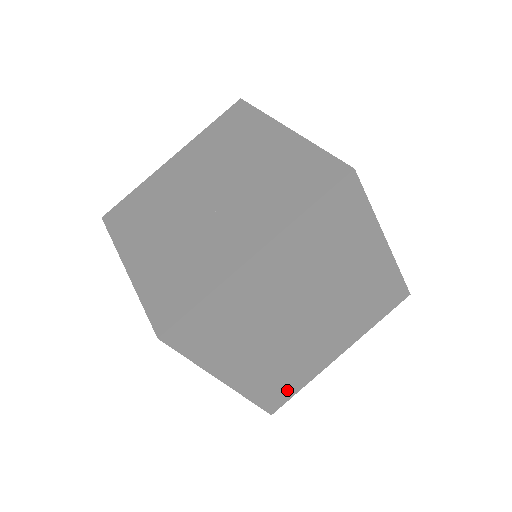
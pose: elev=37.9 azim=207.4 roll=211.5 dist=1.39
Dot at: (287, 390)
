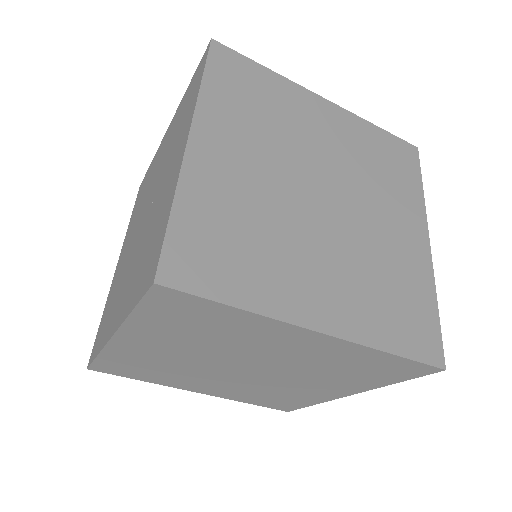
Dot at: (421, 318)
